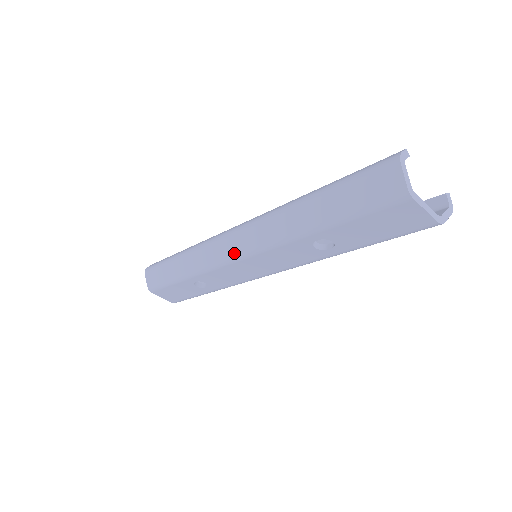
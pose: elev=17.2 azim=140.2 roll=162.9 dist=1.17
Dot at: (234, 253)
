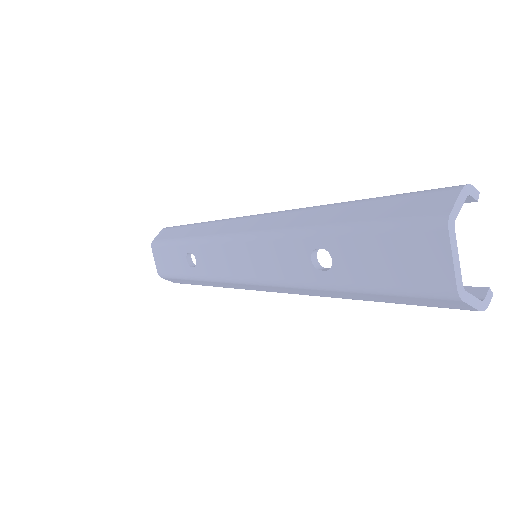
Dot at: (240, 231)
